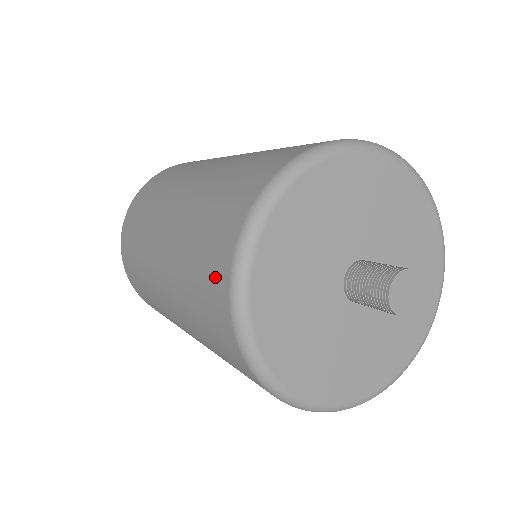
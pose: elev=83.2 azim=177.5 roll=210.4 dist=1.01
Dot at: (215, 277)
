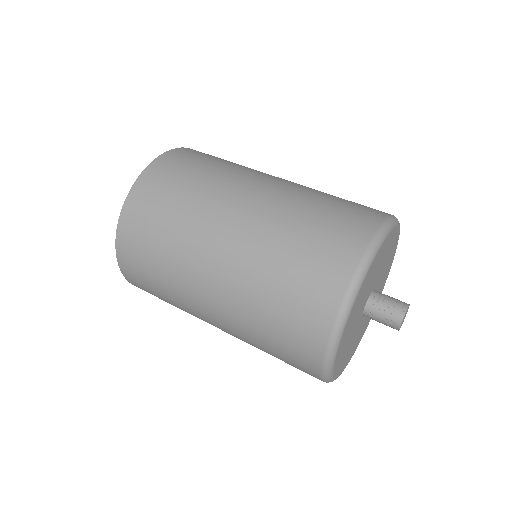
Dot at: (328, 277)
